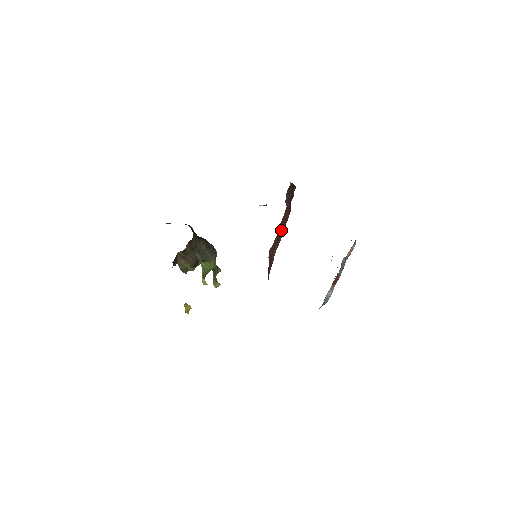
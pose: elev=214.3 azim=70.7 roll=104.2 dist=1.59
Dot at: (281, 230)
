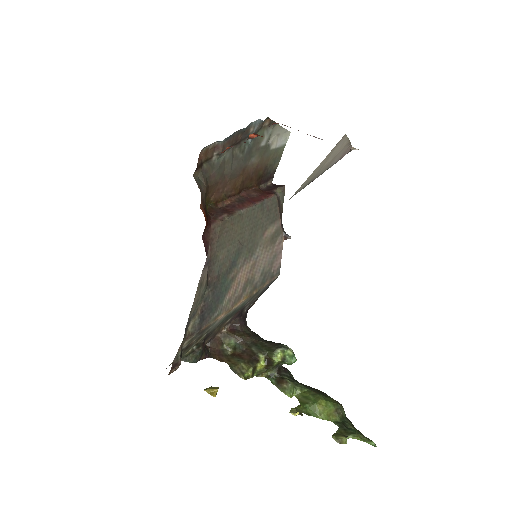
Dot at: (251, 200)
